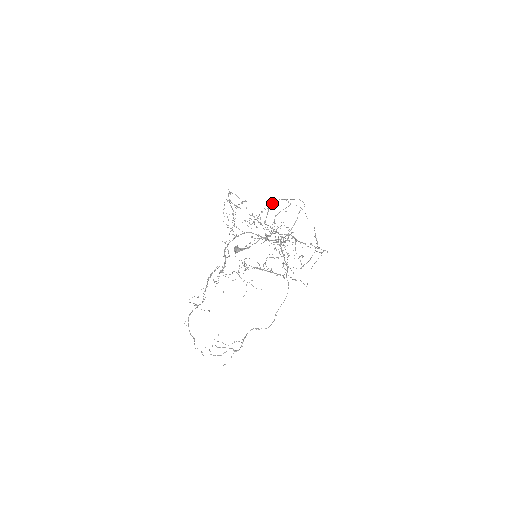
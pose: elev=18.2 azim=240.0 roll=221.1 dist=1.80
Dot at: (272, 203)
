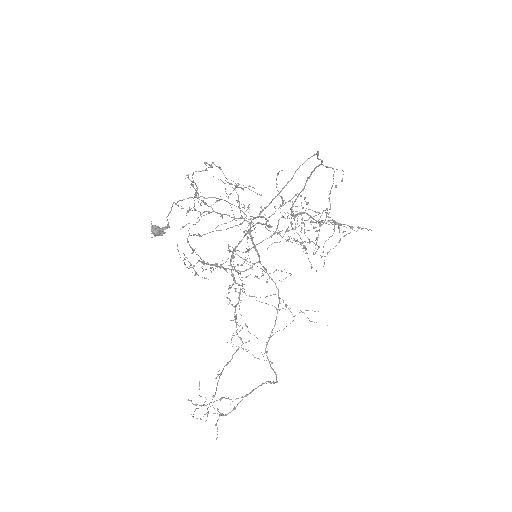
Dot at: (309, 177)
